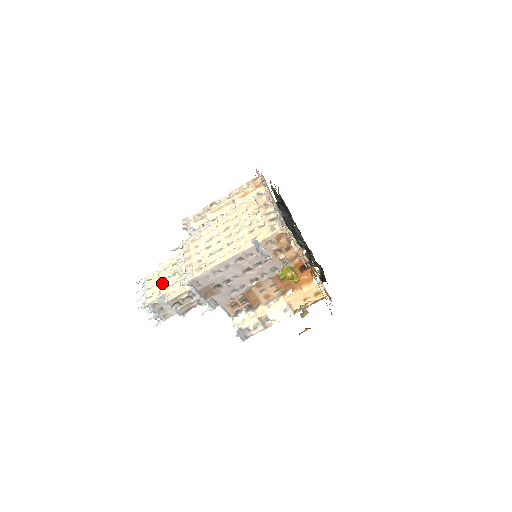
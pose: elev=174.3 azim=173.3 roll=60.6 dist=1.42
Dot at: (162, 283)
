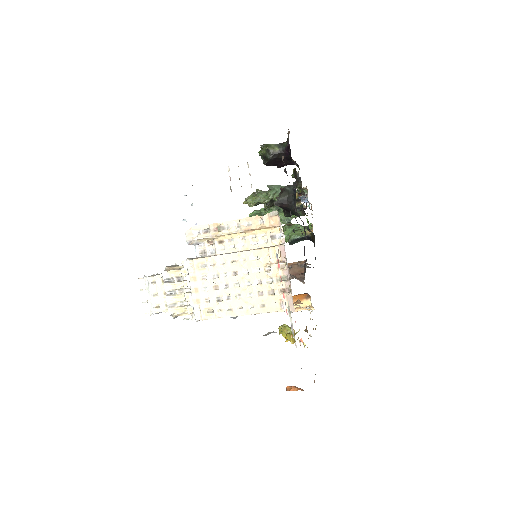
Dot at: (169, 302)
